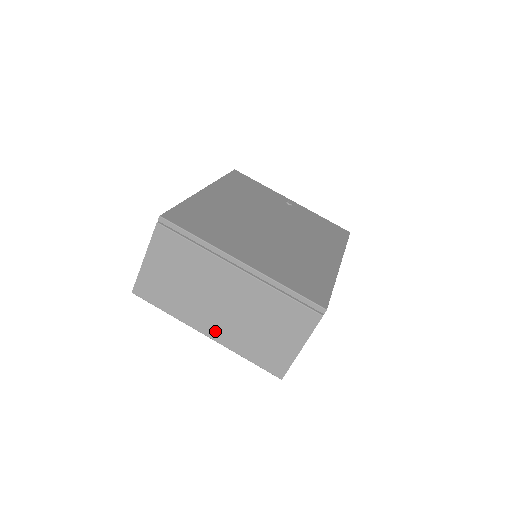
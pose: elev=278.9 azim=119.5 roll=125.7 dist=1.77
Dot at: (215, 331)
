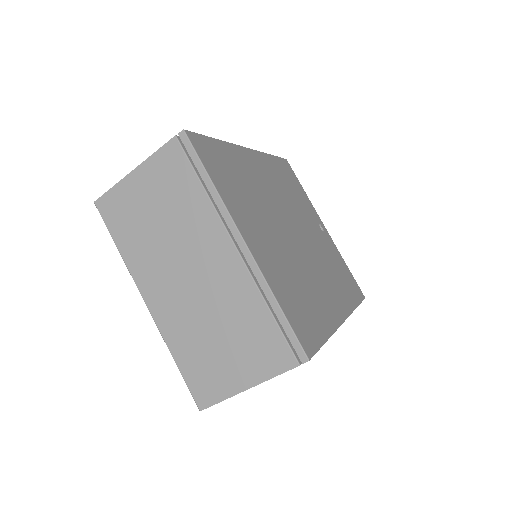
Dot at: (160, 305)
